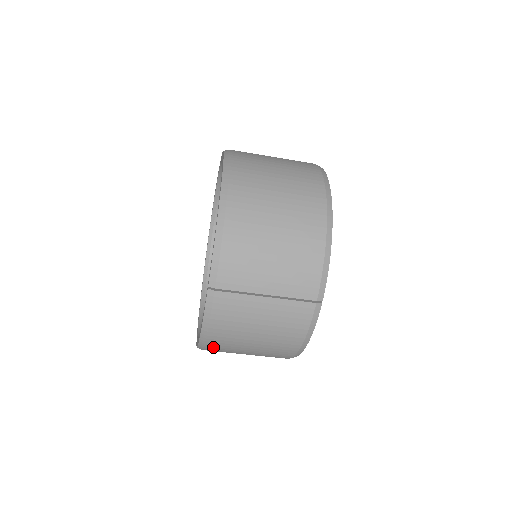
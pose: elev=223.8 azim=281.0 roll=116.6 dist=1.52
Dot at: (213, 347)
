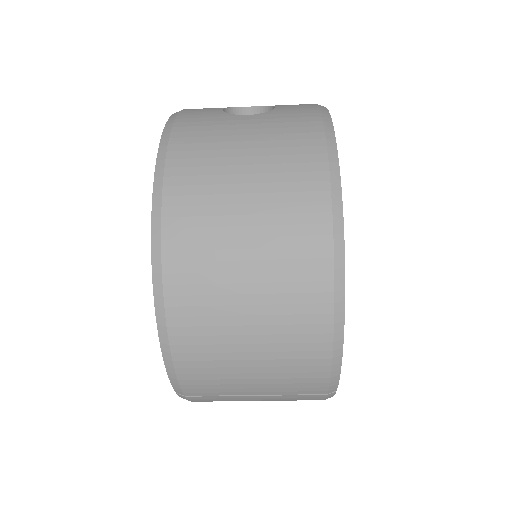
Dot at: occluded
